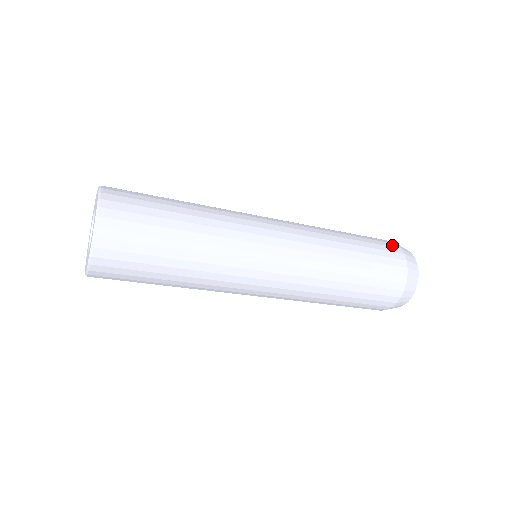
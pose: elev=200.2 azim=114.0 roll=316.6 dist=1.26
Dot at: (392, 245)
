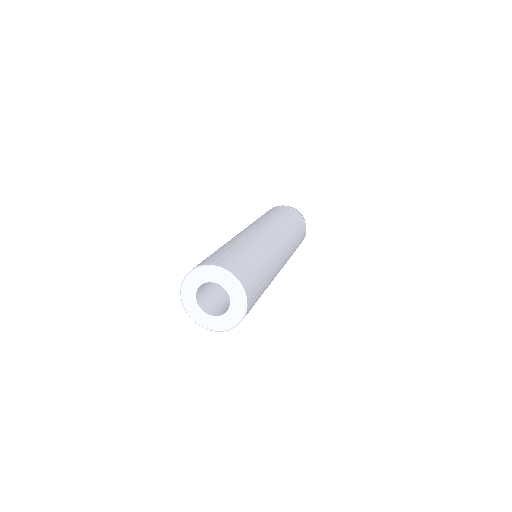
Dot at: occluded
